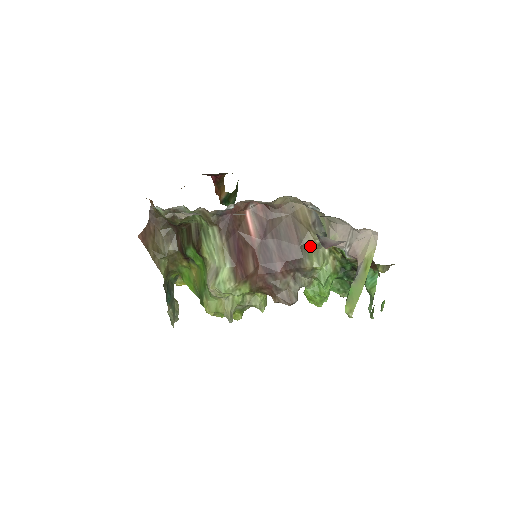
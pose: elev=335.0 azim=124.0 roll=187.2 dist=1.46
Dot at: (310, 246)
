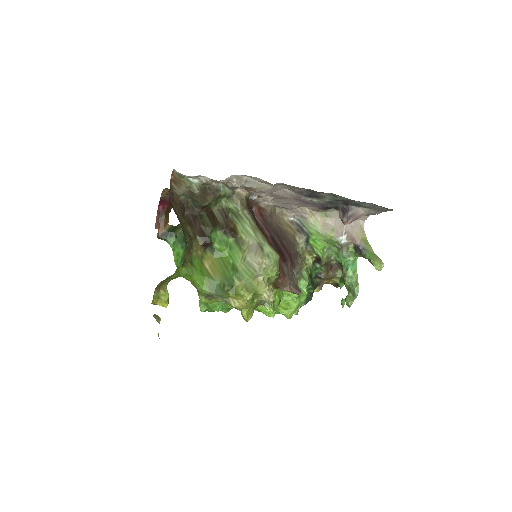
Dot at: (297, 249)
